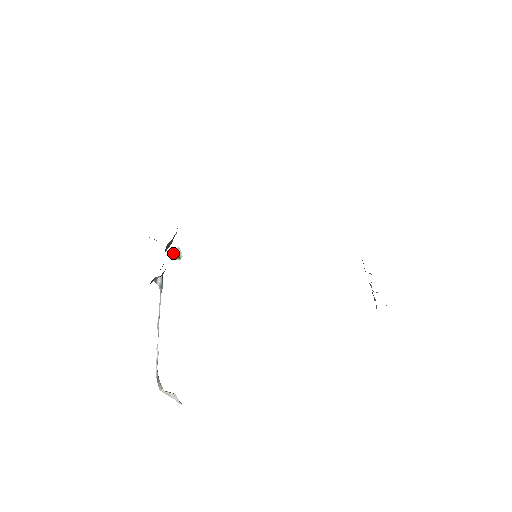
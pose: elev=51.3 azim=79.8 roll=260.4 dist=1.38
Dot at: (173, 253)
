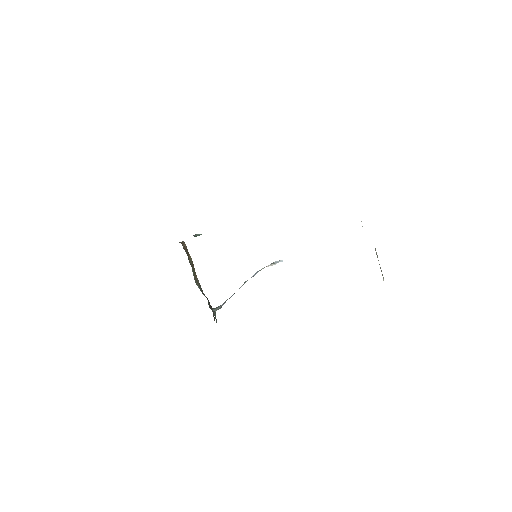
Dot at: occluded
